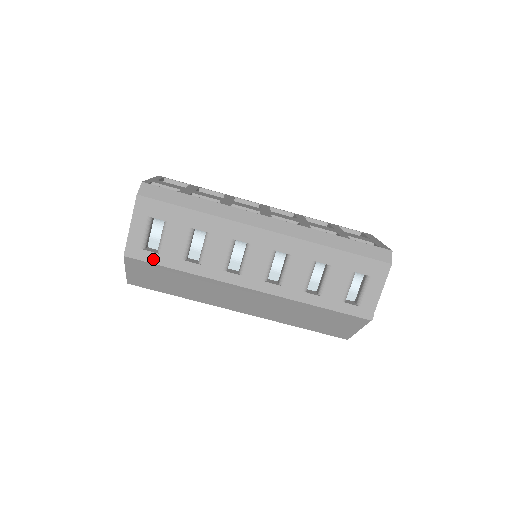
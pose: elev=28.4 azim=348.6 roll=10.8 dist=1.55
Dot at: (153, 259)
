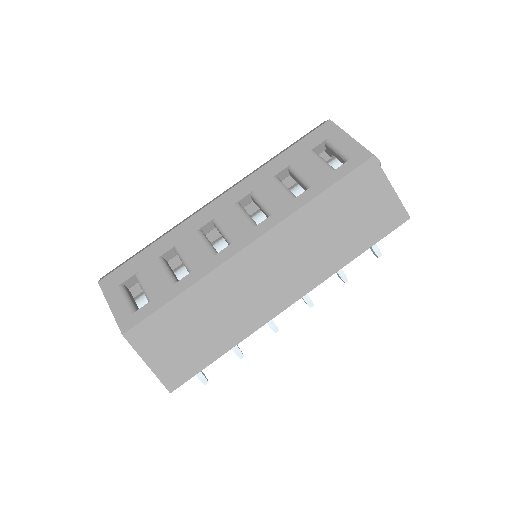
Dot at: (149, 310)
